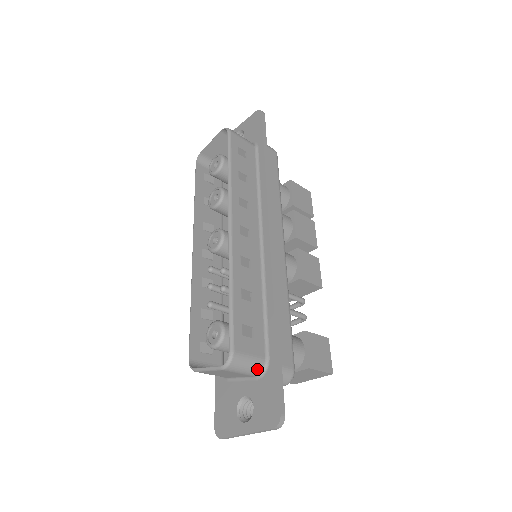
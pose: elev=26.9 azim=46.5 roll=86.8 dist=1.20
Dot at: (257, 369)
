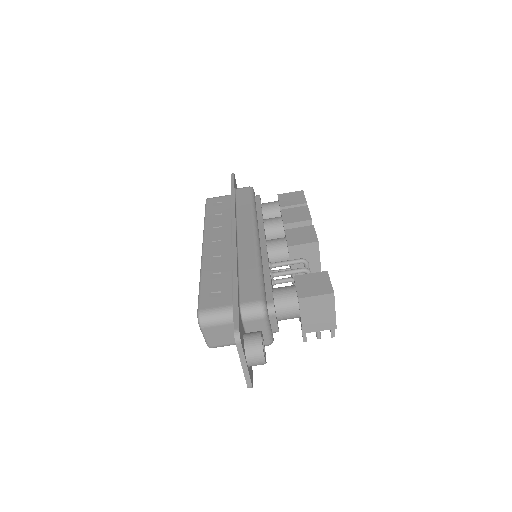
Dot at: (228, 315)
